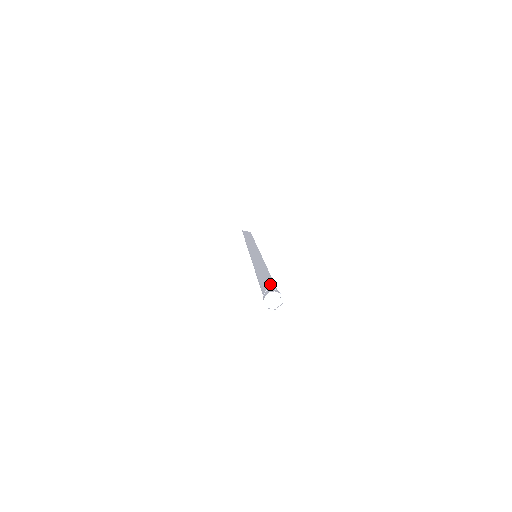
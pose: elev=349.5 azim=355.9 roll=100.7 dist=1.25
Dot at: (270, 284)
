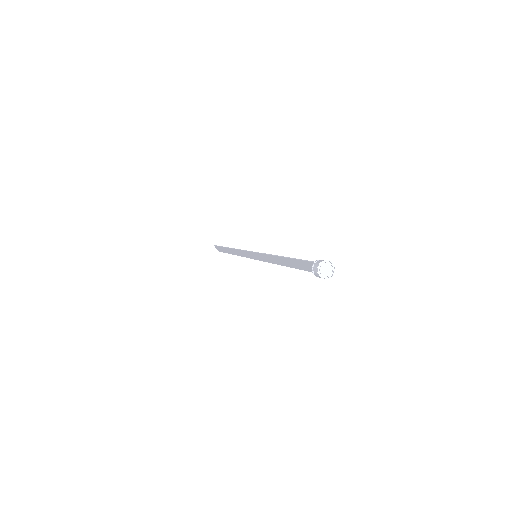
Dot at: (303, 266)
